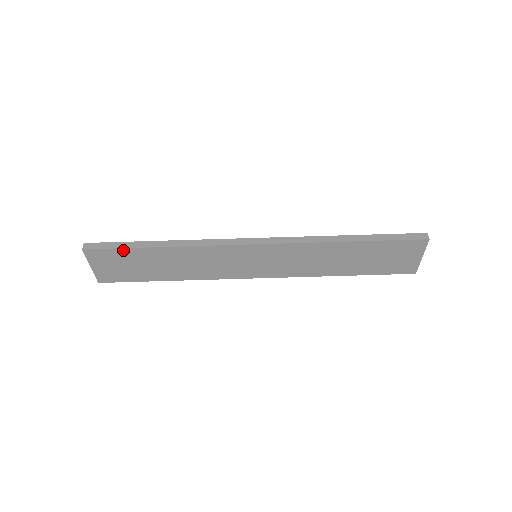
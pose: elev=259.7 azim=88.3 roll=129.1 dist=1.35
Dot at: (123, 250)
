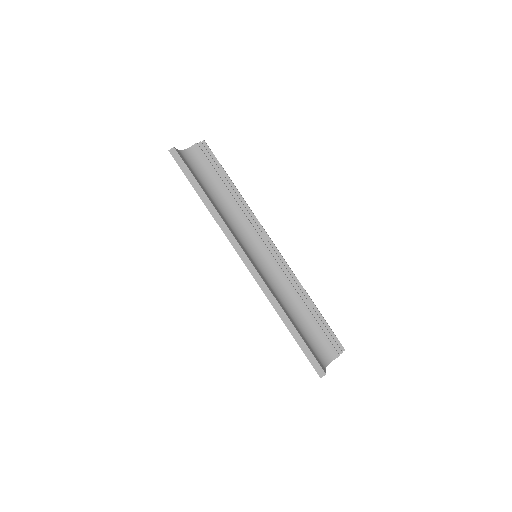
Dot at: (187, 177)
